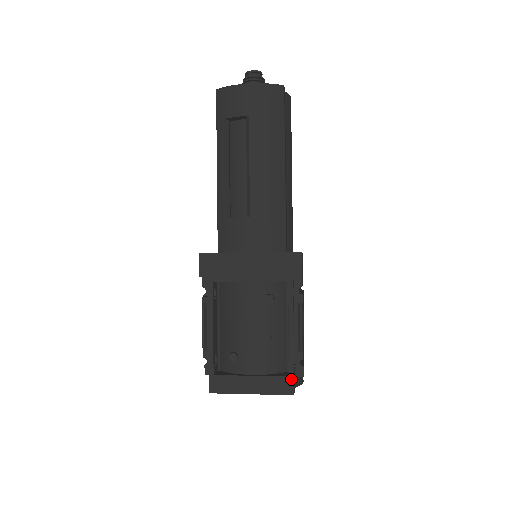
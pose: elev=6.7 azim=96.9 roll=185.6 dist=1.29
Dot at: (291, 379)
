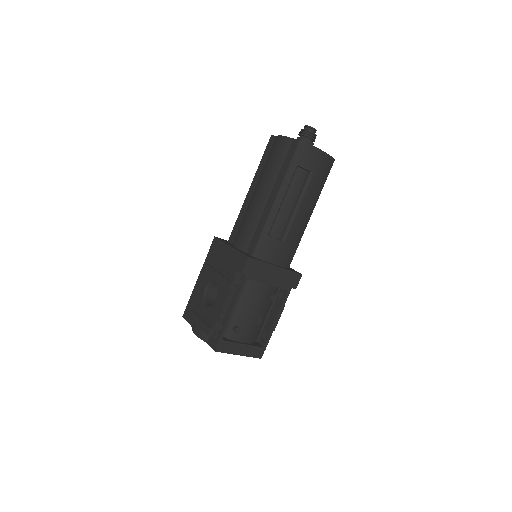
Dot at: (264, 349)
